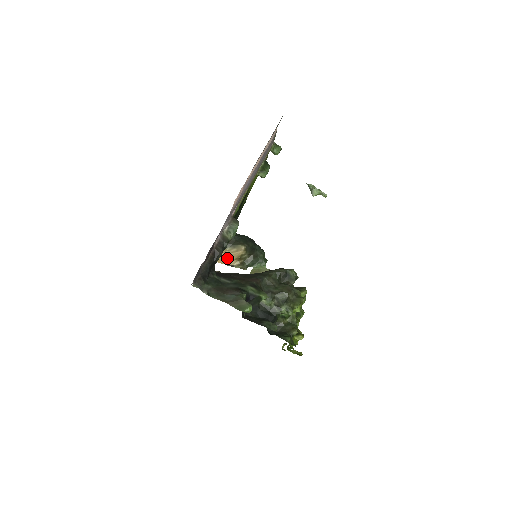
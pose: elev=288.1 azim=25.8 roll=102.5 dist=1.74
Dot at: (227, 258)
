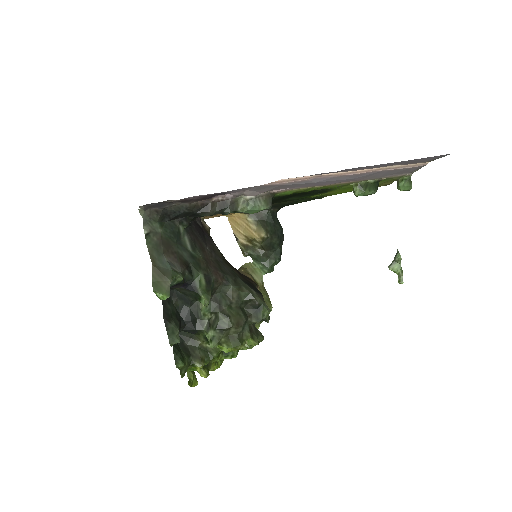
Dot at: (240, 226)
